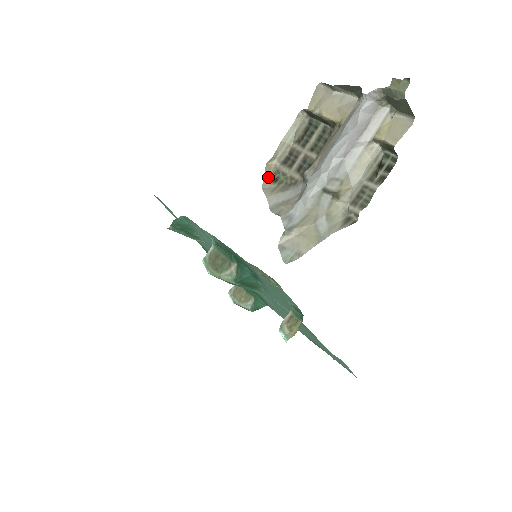
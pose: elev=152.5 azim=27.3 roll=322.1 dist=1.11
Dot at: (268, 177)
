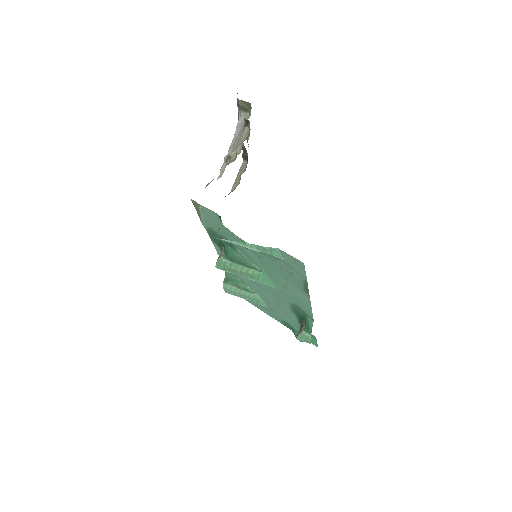
Dot at: occluded
